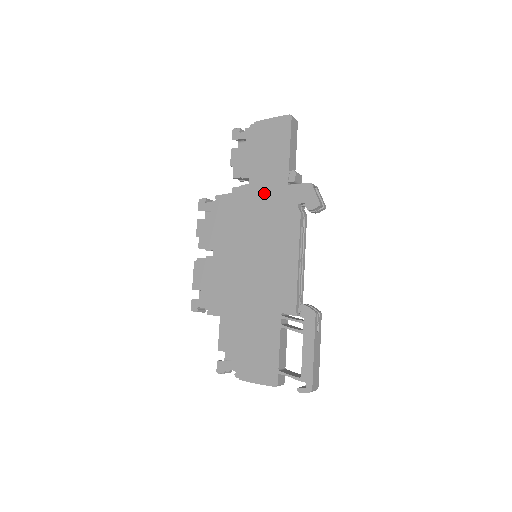
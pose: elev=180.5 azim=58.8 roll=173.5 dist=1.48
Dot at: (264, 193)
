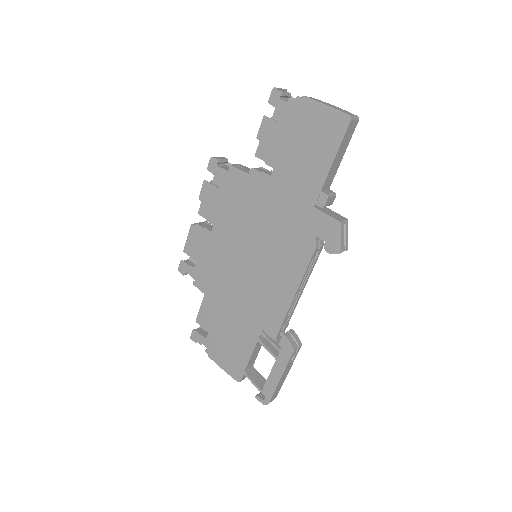
Dot at: (284, 199)
